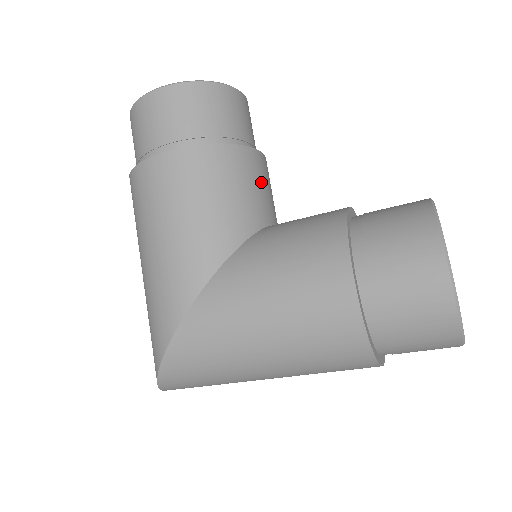
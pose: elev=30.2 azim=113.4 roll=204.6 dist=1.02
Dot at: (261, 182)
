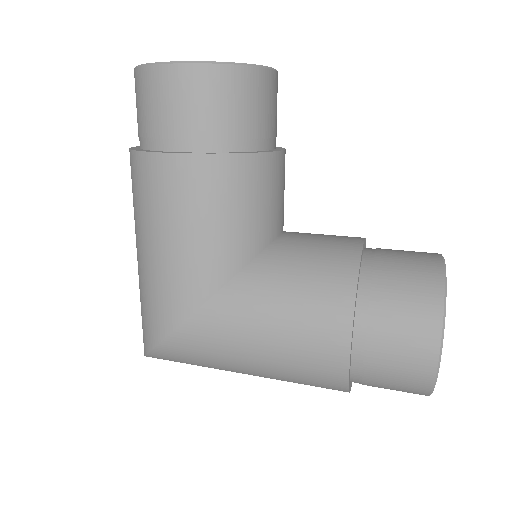
Dot at: (277, 190)
